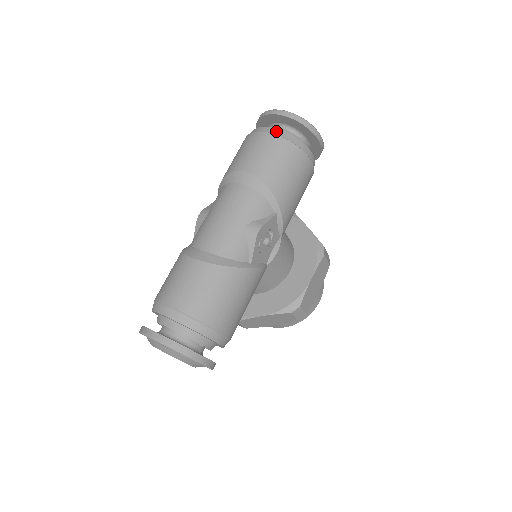
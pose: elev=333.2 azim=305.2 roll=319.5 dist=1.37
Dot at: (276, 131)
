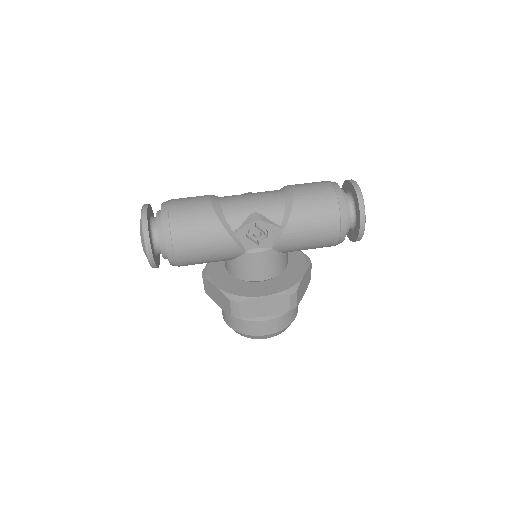
Dot at: (338, 188)
